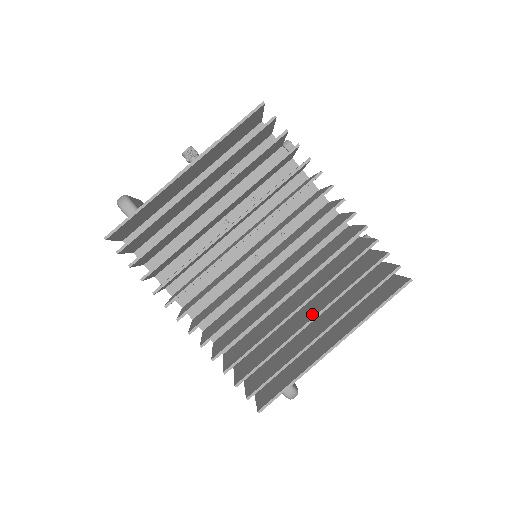
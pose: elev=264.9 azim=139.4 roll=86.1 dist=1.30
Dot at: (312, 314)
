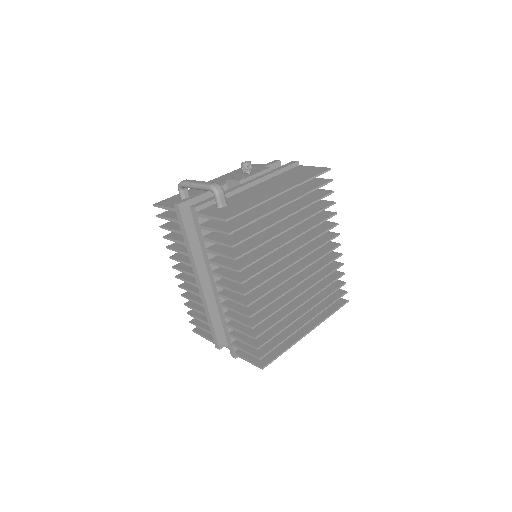
Dot at: (302, 309)
